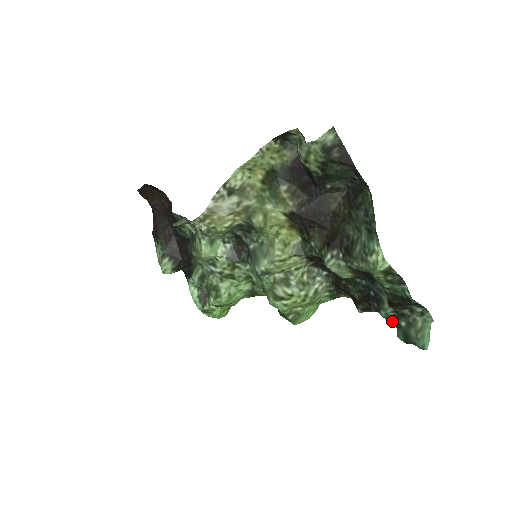
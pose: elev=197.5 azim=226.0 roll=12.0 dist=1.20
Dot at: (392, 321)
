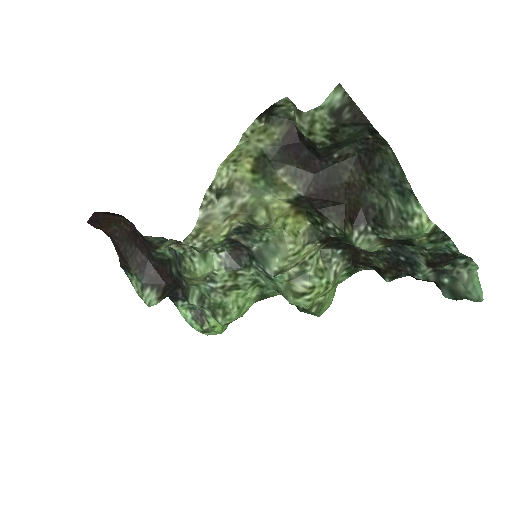
Dot at: (431, 281)
